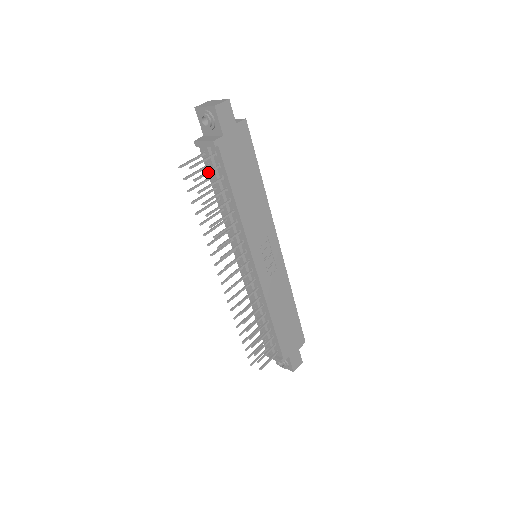
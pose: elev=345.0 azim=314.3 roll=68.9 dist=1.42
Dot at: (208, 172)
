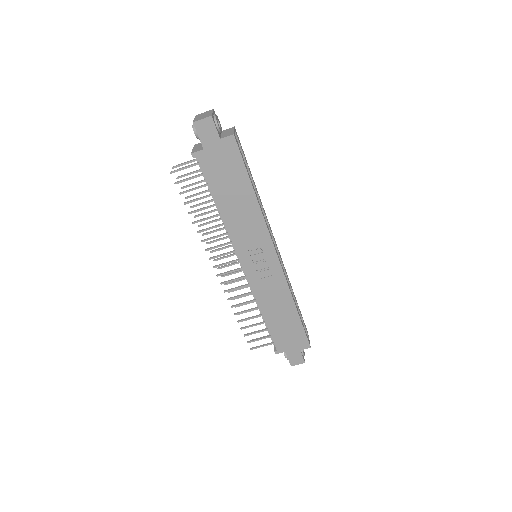
Dot at: (190, 178)
